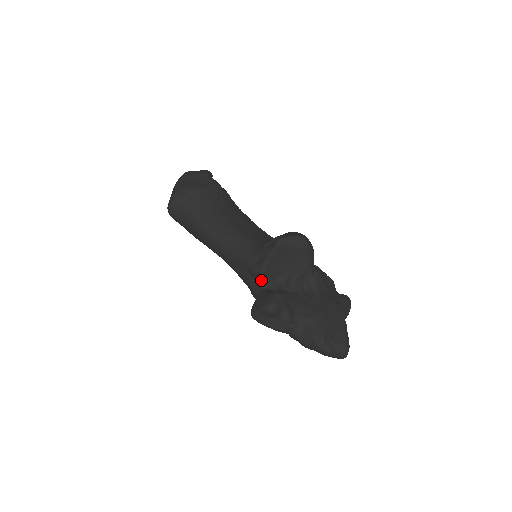
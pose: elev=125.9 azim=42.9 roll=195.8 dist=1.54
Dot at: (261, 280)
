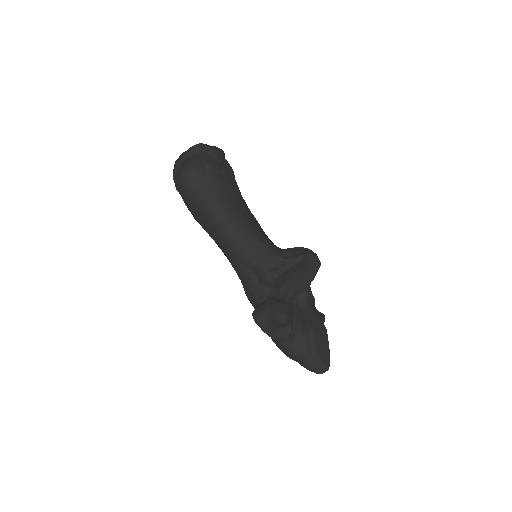
Dot at: (269, 286)
